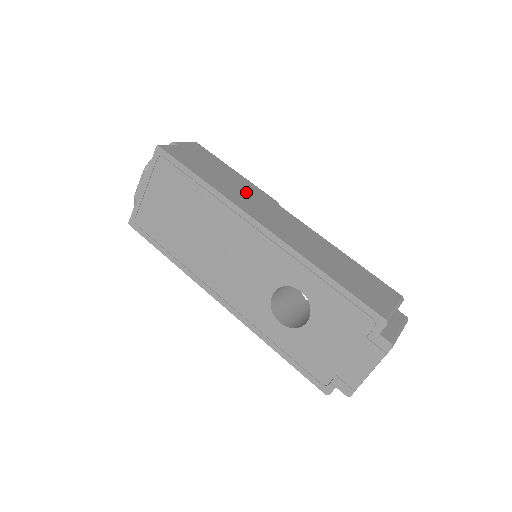
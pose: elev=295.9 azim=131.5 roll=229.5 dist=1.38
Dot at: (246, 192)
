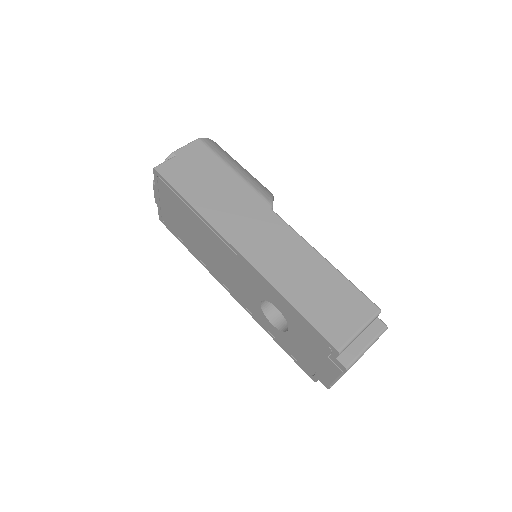
Dot at: (235, 203)
